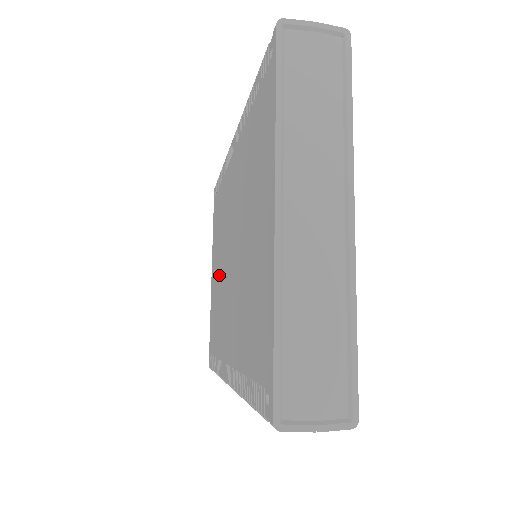
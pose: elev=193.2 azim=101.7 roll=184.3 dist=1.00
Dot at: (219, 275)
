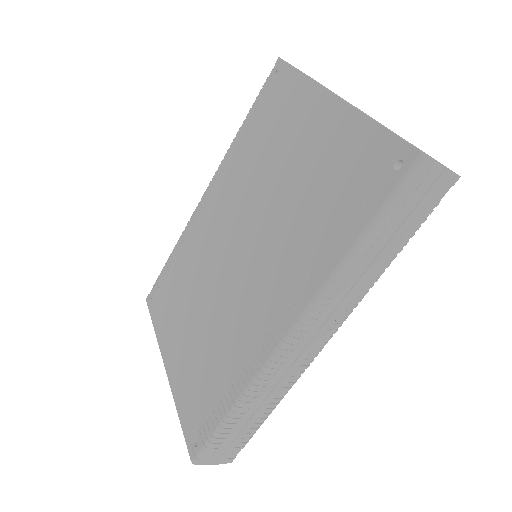
Dot at: (201, 318)
